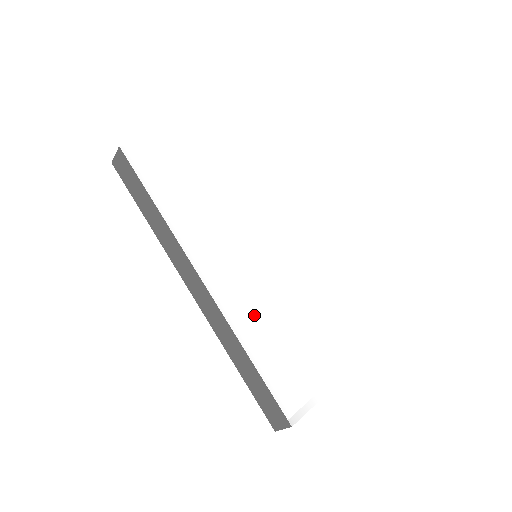
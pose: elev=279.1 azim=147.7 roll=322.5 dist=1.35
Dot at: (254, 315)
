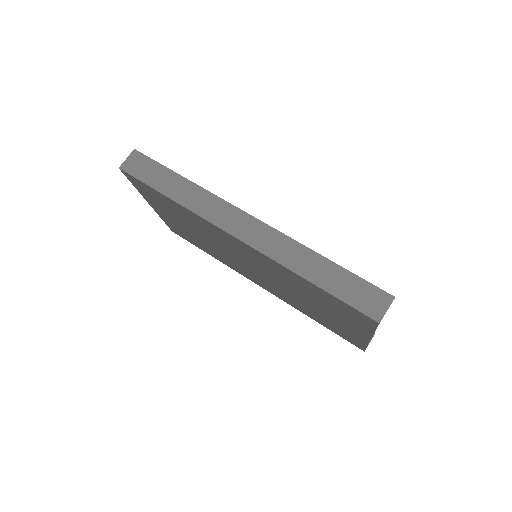
Dot at: occluded
